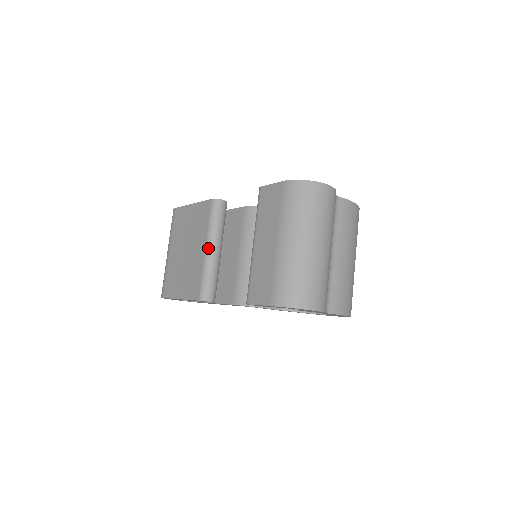
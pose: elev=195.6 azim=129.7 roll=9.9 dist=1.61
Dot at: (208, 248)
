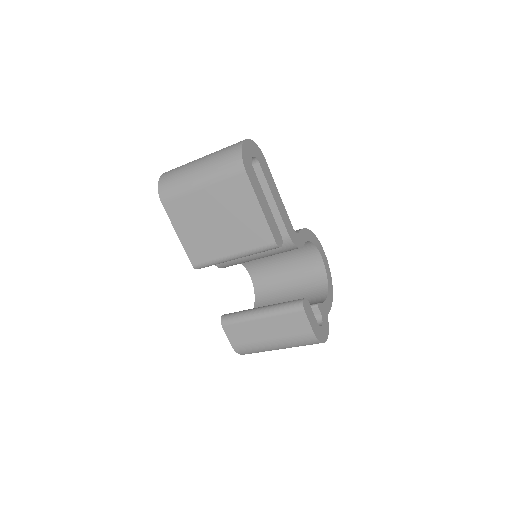
Dot at: (234, 257)
